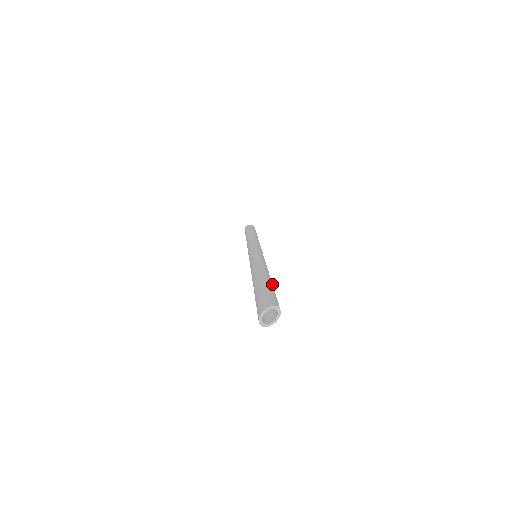
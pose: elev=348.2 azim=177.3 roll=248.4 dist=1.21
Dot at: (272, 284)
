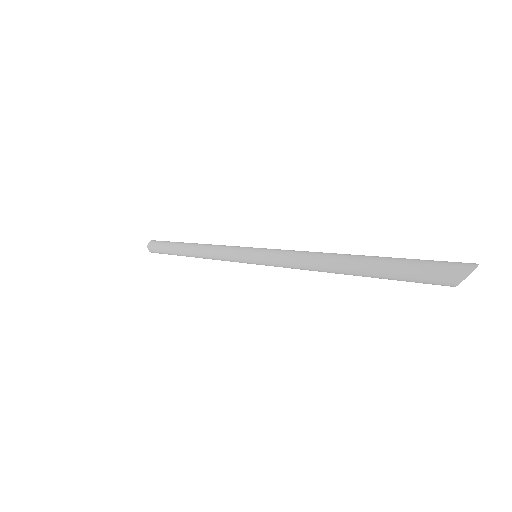
Dot at: occluded
